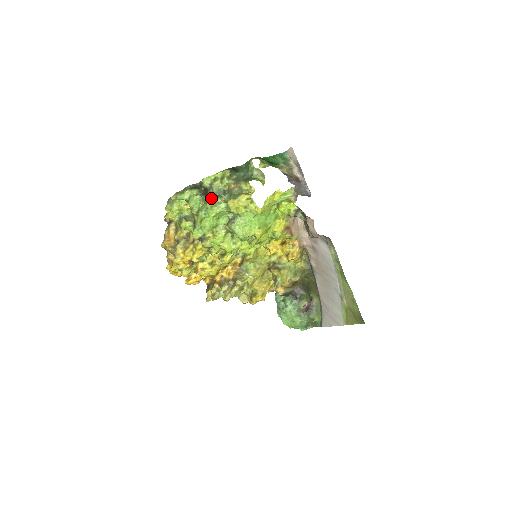
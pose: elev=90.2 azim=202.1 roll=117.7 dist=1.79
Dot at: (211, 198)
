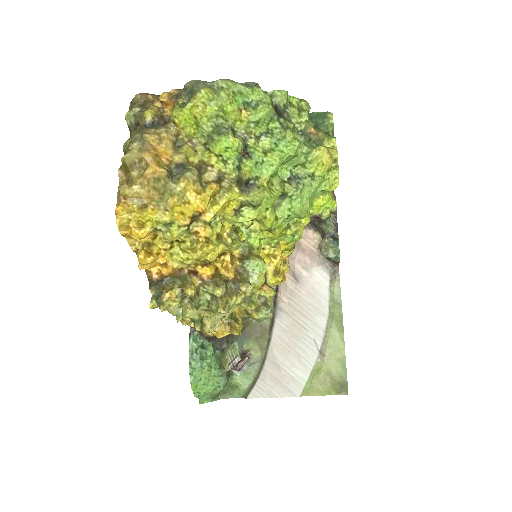
Dot at: (292, 126)
